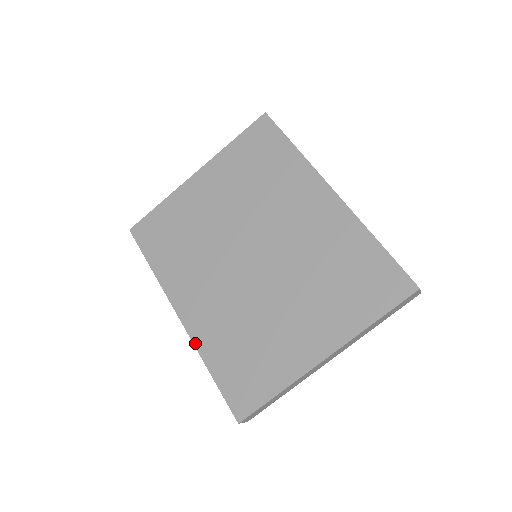
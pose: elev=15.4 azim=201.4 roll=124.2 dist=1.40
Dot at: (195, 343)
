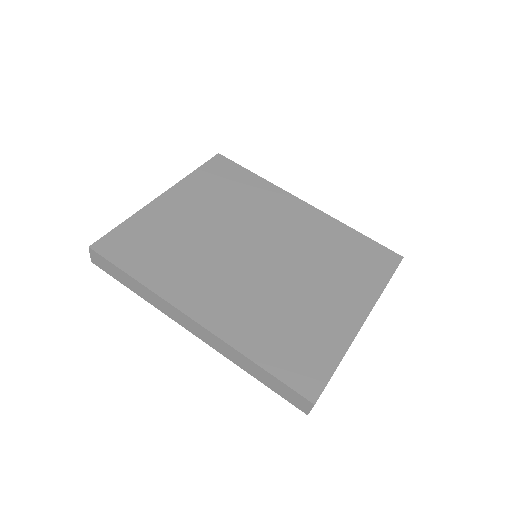
Dot at: (227, 340)
